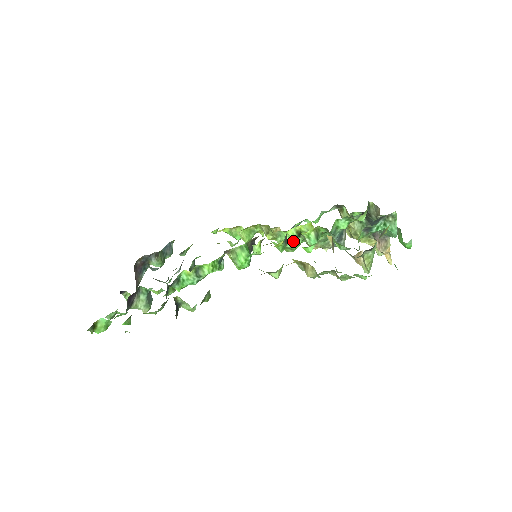
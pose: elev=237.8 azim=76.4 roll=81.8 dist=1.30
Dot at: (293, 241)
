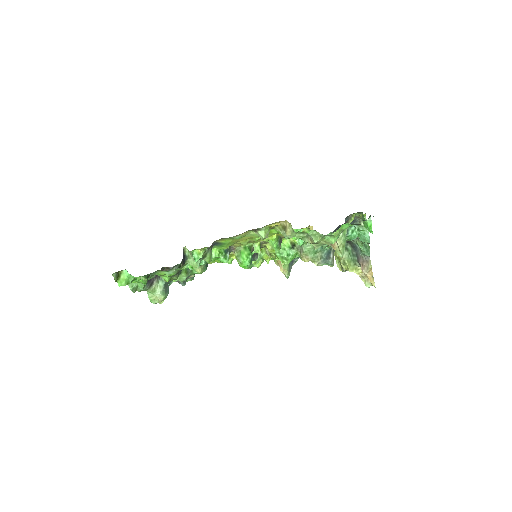
Dot at: (288, 251)
